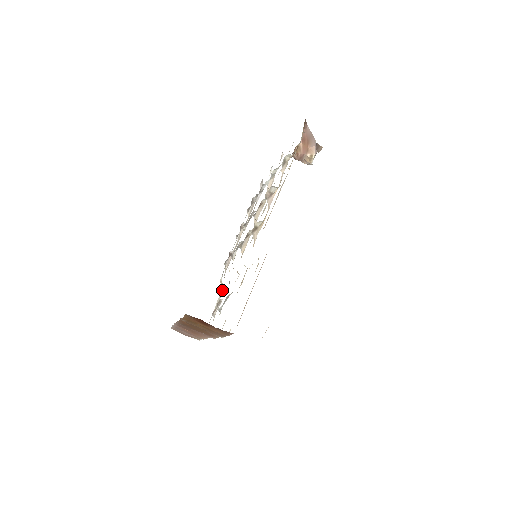
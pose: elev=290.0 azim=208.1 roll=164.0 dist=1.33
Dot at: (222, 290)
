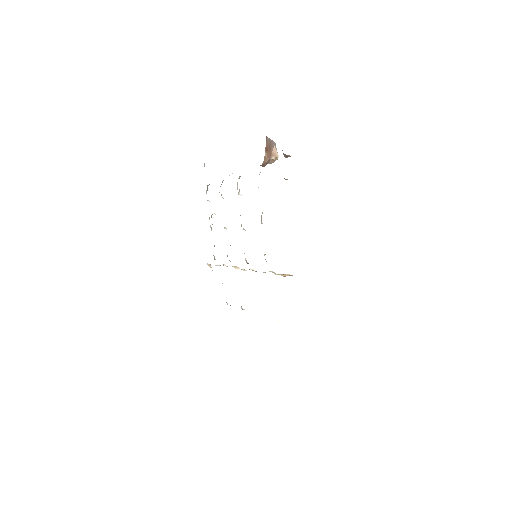
Dot at: (212, 270)
